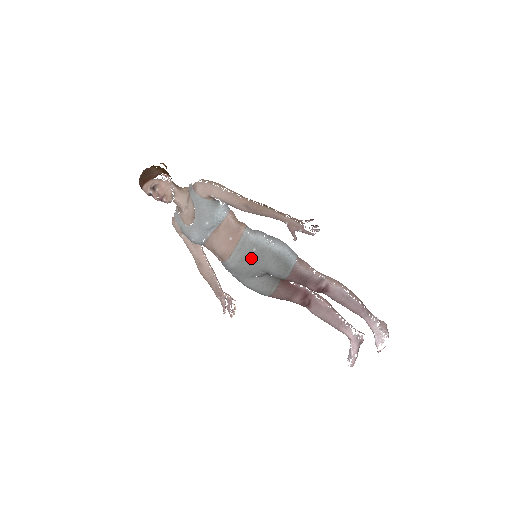
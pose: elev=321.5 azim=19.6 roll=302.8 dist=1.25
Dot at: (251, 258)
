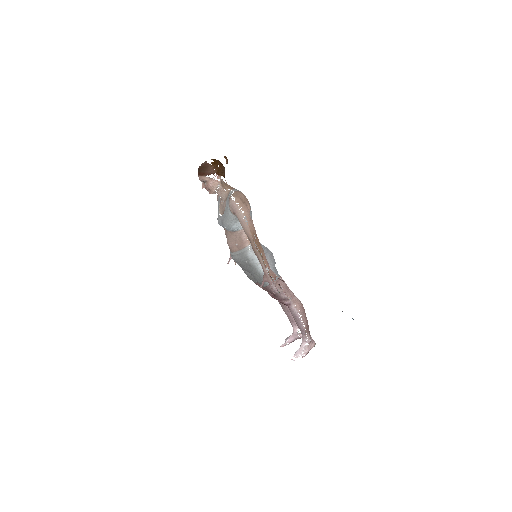
Dot at: (243, 264)
